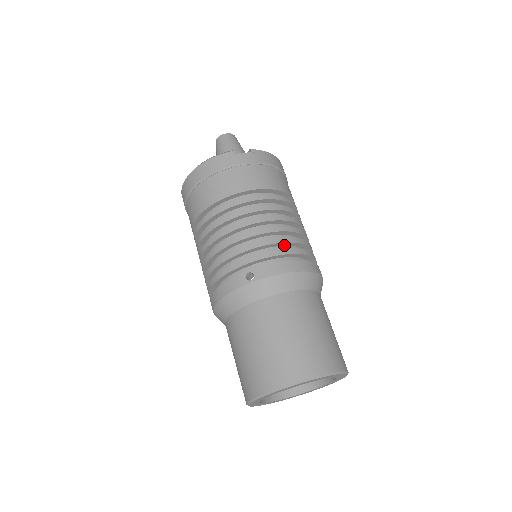
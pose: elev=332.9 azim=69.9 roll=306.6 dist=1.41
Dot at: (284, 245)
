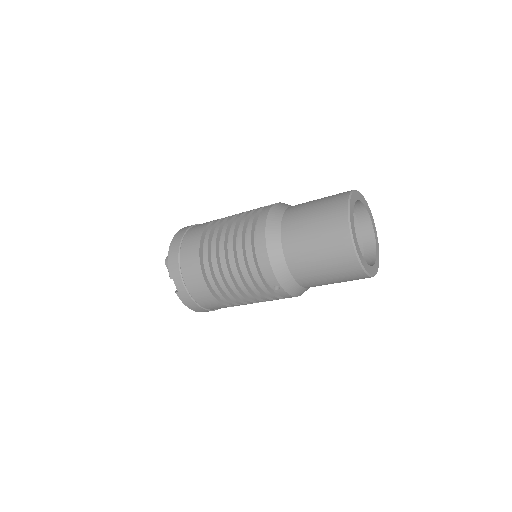
Dot at: occluded
